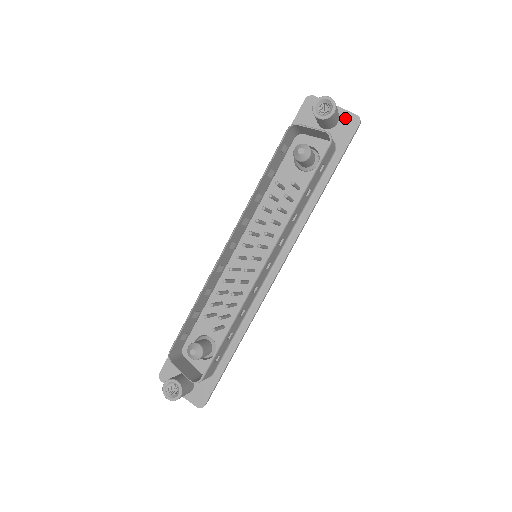
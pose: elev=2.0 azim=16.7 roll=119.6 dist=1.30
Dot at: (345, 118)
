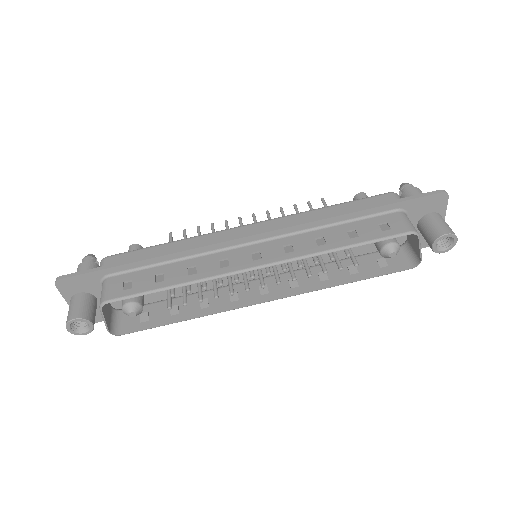
Dot at: occluded
